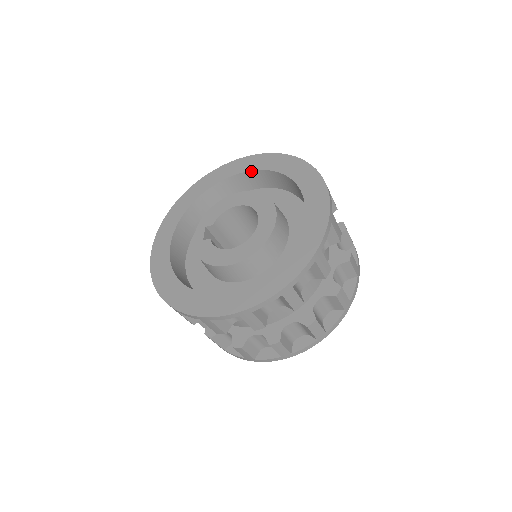
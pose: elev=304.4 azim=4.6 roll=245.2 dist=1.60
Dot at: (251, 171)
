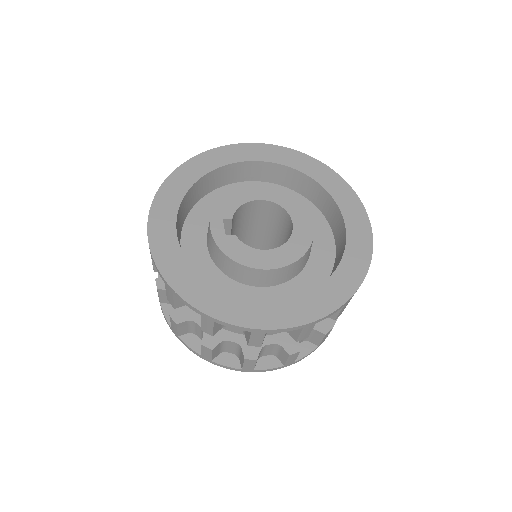
Dot at: (260, 161)
